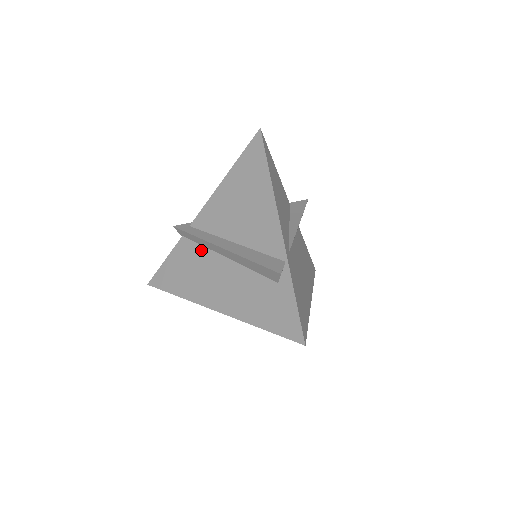
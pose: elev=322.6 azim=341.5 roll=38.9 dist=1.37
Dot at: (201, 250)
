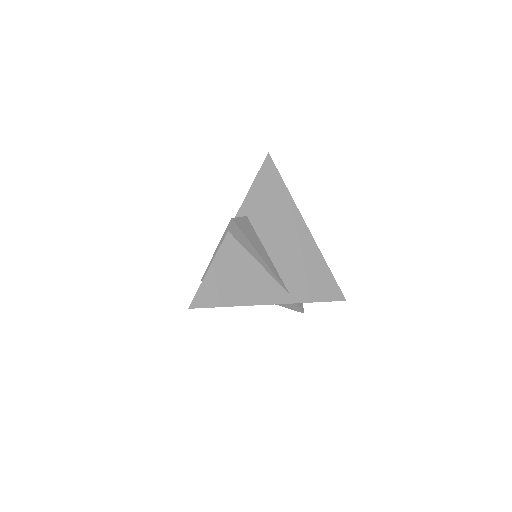
Dot at: occluded
